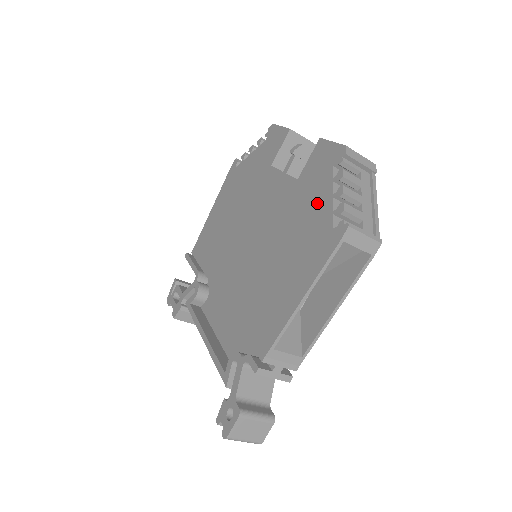
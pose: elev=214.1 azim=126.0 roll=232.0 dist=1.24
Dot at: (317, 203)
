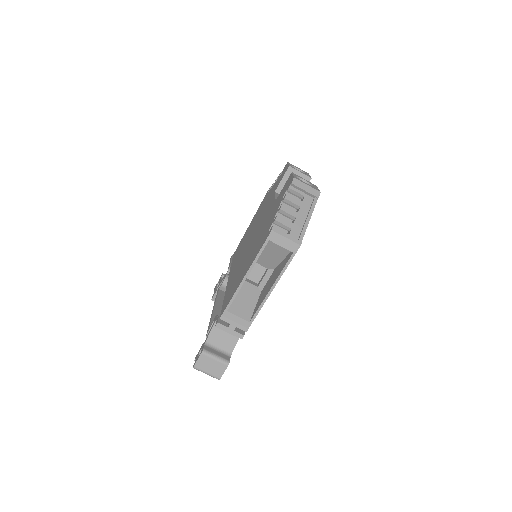
Dot at: (272, 216)
